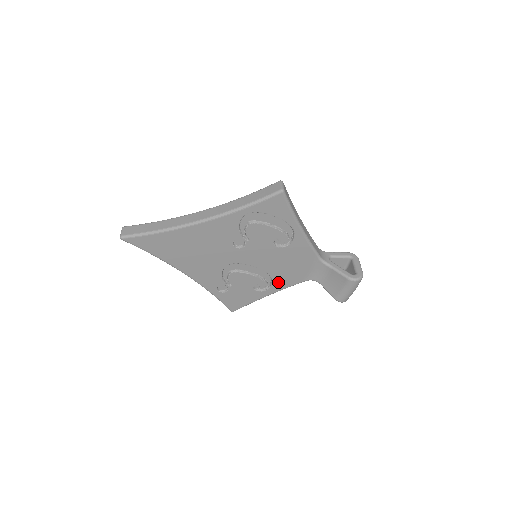
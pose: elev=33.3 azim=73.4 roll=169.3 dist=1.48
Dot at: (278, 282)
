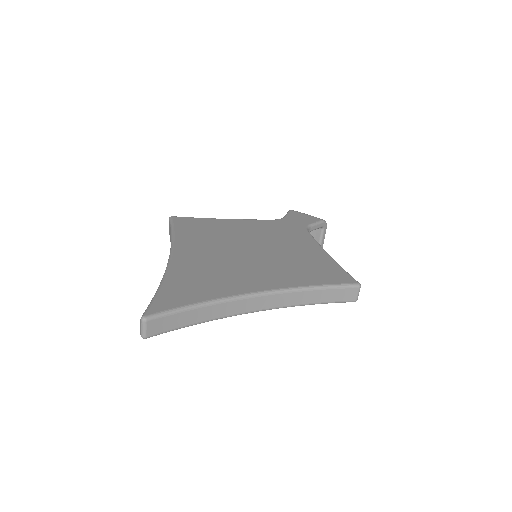
Dot at: occluded
